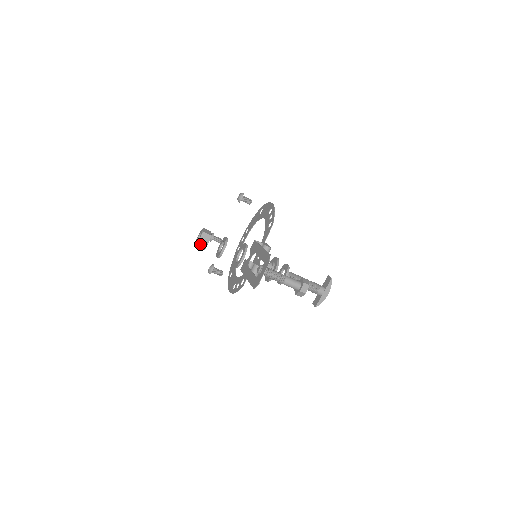
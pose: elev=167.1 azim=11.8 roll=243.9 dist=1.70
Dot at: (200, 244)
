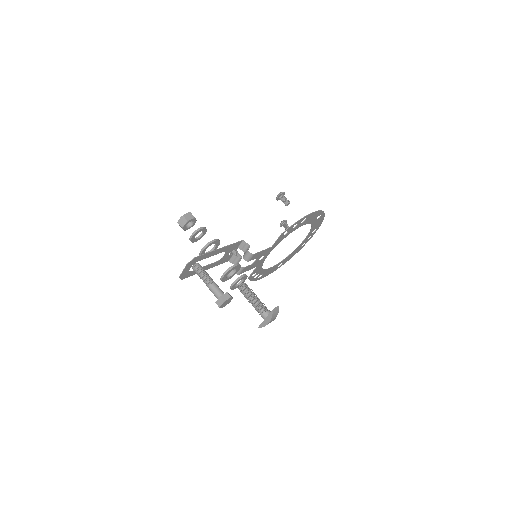
Dot at: (179, 224)
